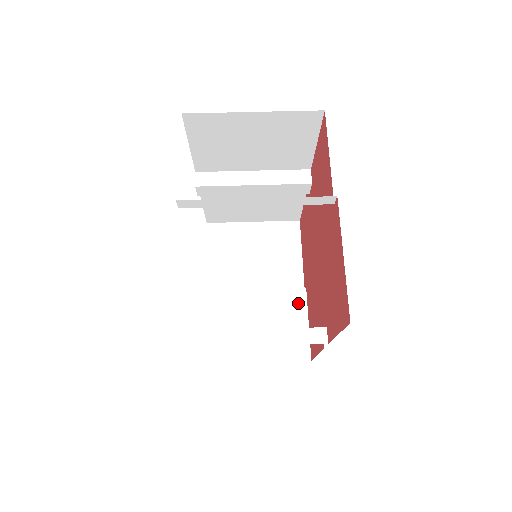
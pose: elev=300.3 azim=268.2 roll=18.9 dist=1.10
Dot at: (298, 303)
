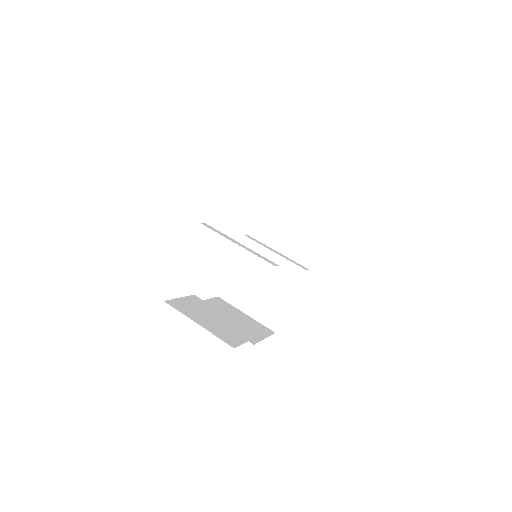
Dot at: (248, 334)
